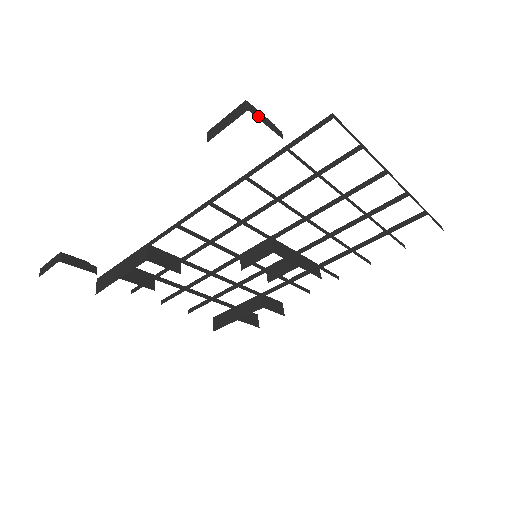
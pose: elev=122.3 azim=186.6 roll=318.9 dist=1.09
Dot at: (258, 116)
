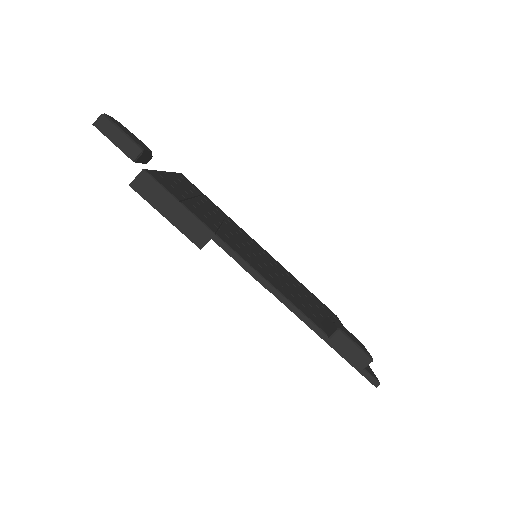
Dot at: occluded
